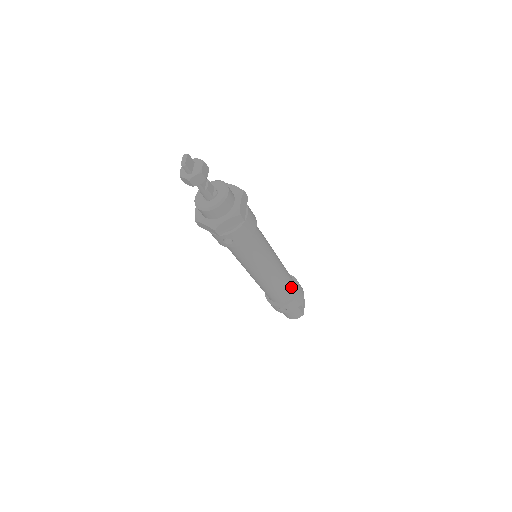
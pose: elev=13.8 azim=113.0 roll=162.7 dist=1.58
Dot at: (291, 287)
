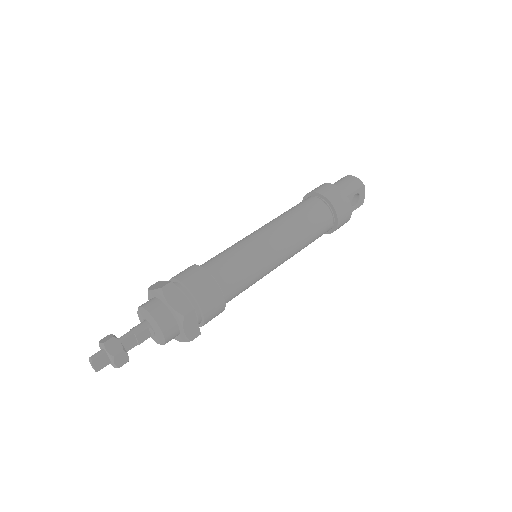
Dot at: (323, 231)
